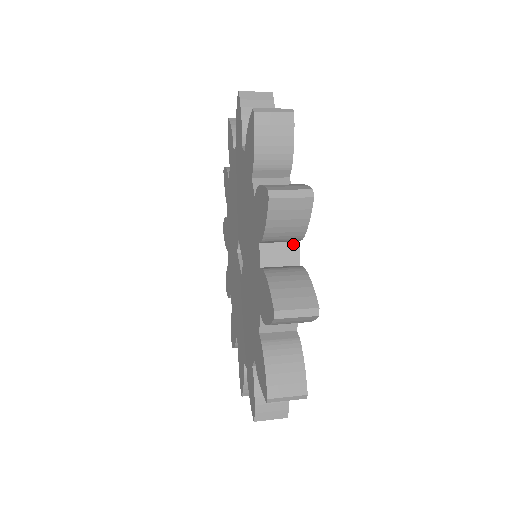
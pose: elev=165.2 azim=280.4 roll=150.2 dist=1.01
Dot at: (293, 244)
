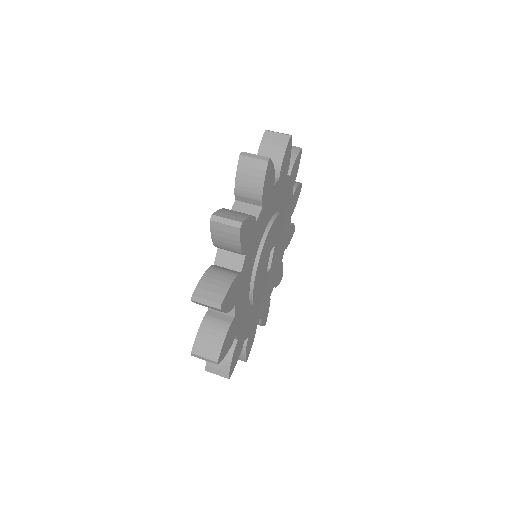
Dot at: occluded
